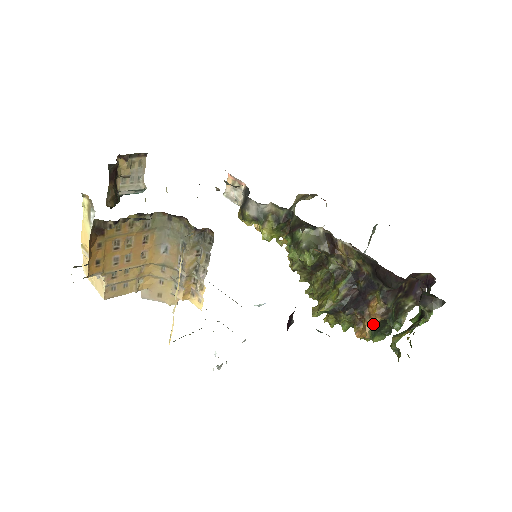
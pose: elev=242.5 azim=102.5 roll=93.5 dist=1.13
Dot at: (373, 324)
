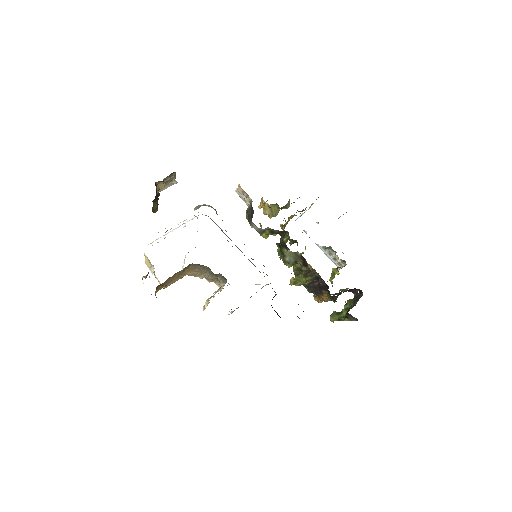
Dot at: (324, 301)
